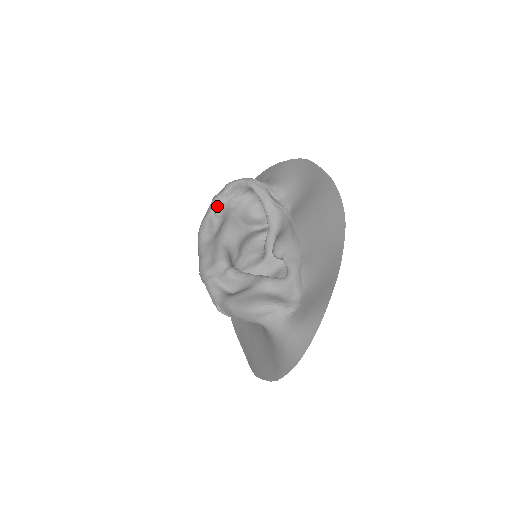
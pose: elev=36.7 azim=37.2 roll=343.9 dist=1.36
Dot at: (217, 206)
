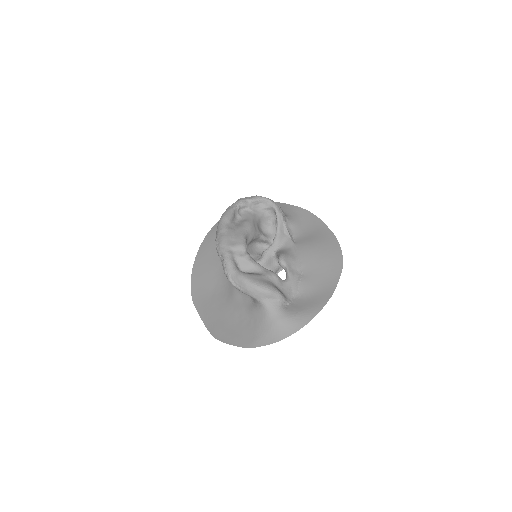
Dot at: (242, 206)
